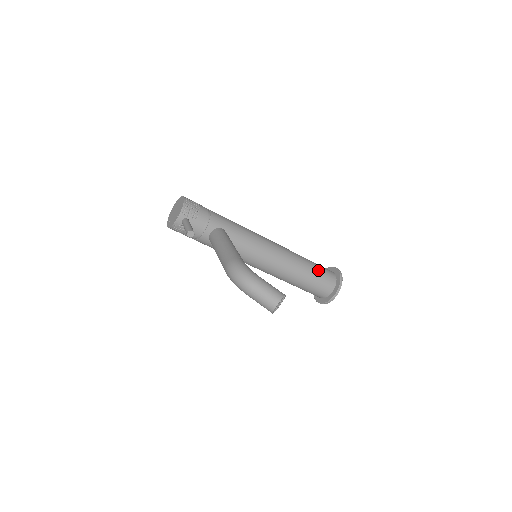
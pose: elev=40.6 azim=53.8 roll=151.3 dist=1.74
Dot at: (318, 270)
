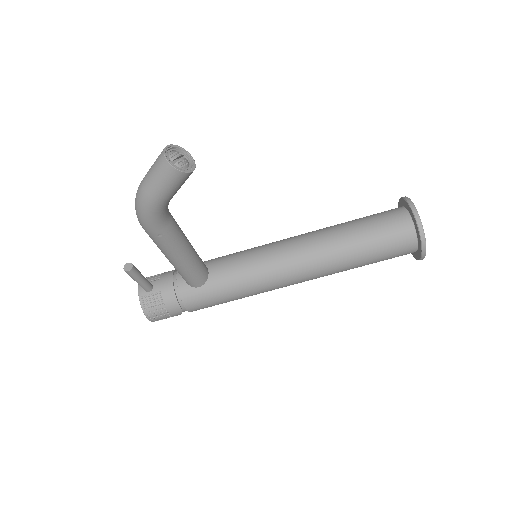
Dot at: (364, 217)
